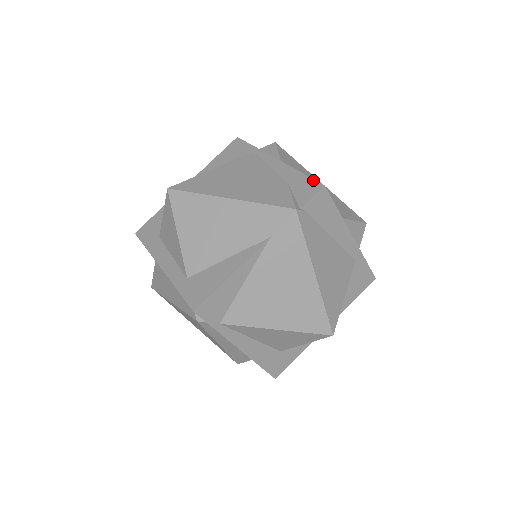
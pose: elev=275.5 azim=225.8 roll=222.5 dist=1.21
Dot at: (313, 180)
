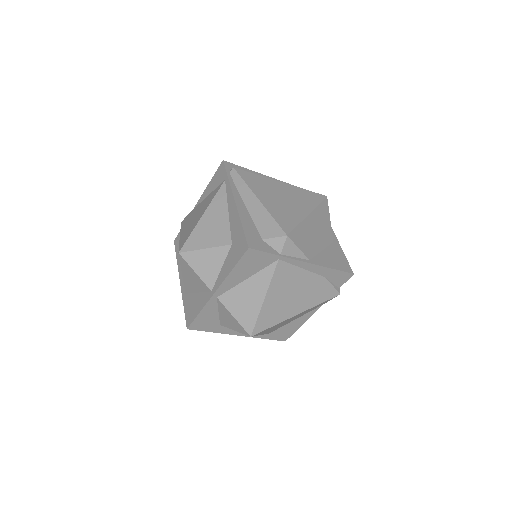
Dot at: (345, 273)
